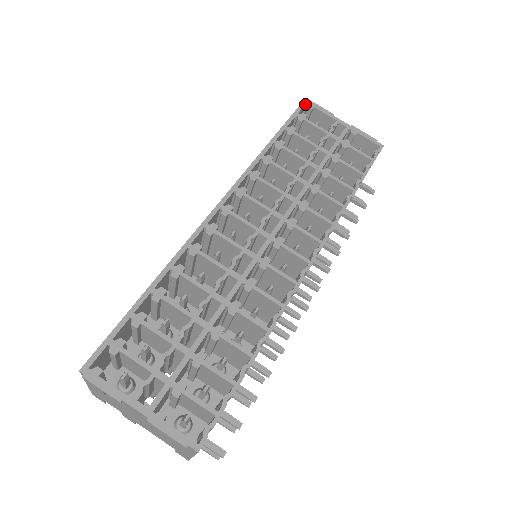
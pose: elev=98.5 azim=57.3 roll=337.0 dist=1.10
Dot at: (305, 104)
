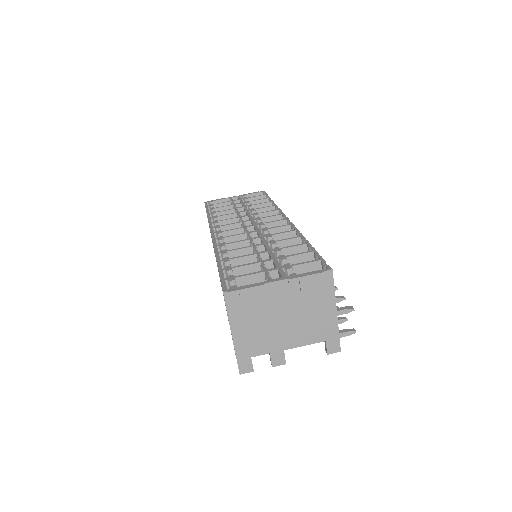
Dot at: (207, 203)
